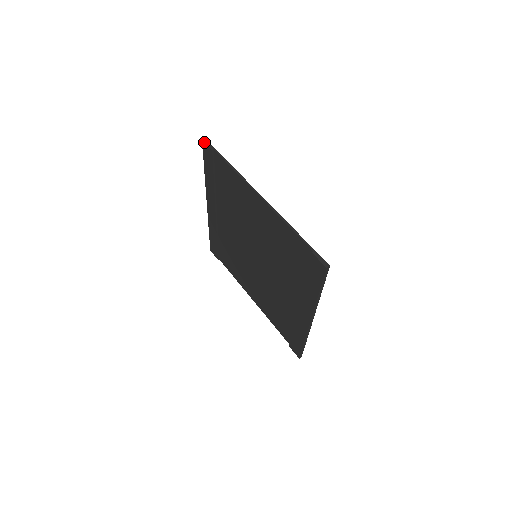
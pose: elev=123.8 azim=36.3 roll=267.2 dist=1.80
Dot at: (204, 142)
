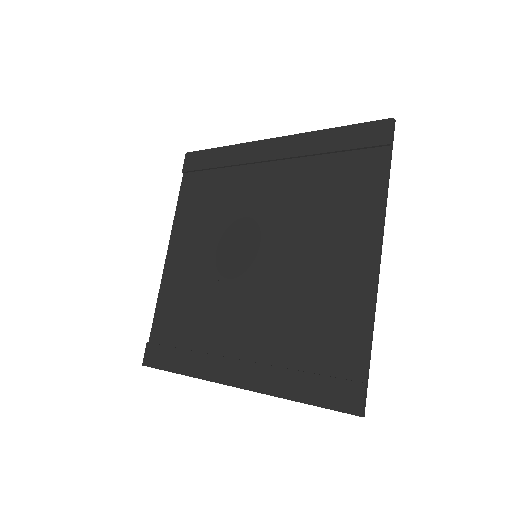
Dot at: (393, 123)
